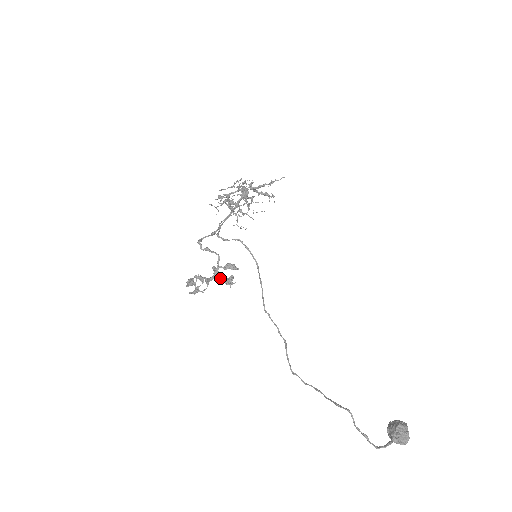
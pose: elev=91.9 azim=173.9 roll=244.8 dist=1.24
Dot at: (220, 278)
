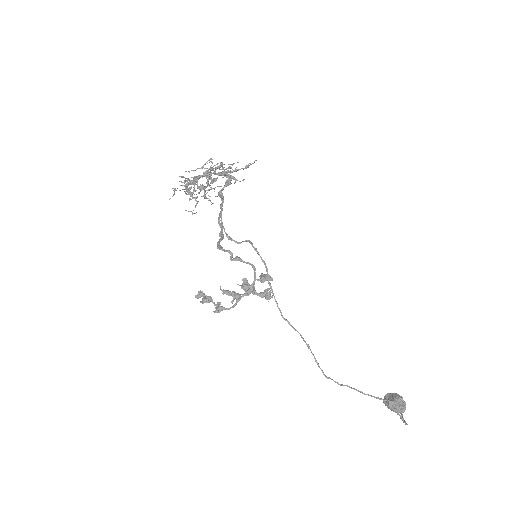
Dot at: (256, 292)
